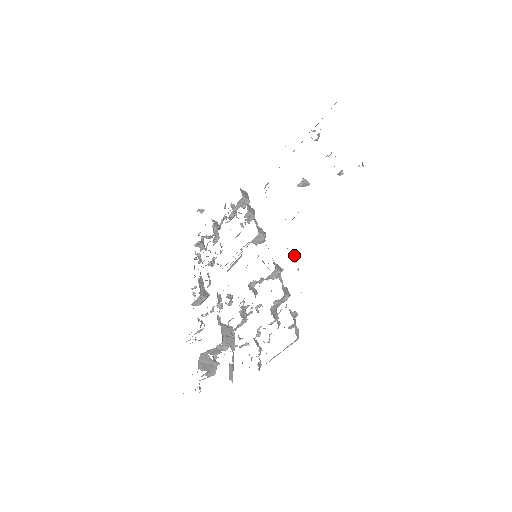
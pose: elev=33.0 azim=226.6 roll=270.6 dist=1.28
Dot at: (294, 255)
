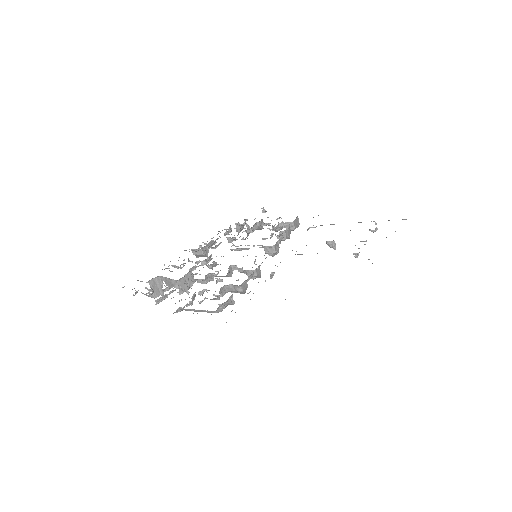
Dot at: (274, 273)
